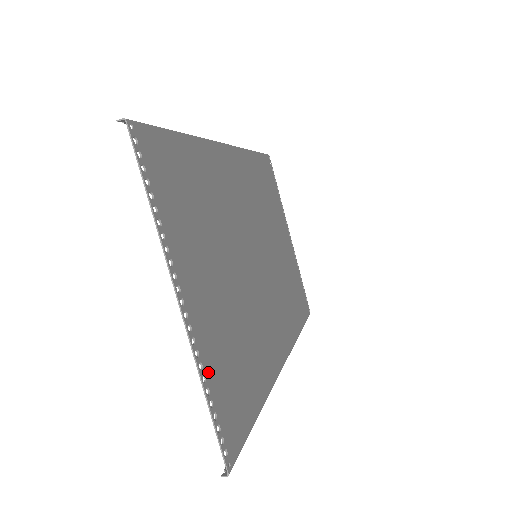
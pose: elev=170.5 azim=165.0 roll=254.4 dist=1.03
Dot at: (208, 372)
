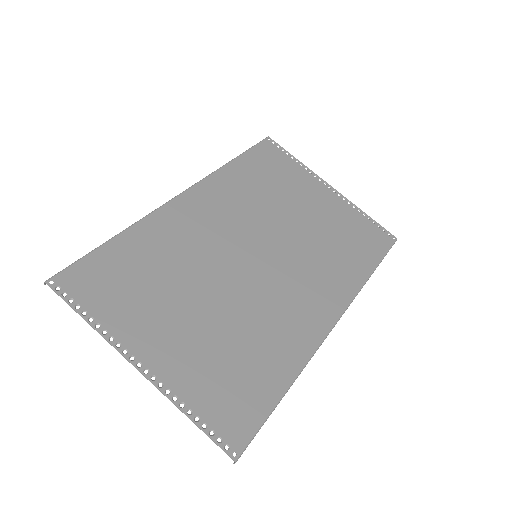
Dot at: (187, 398)
